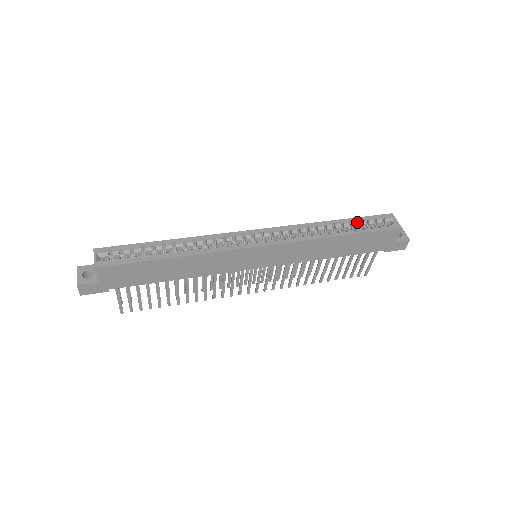
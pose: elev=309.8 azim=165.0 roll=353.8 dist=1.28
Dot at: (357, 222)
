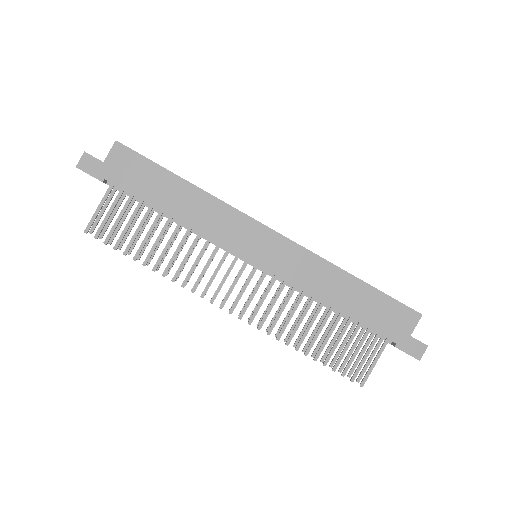
Dot at: occluded
